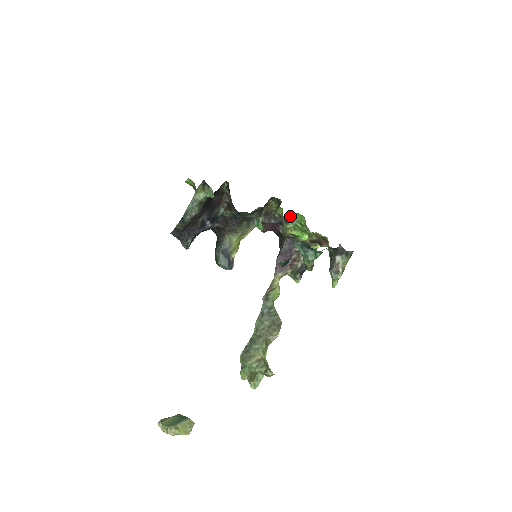
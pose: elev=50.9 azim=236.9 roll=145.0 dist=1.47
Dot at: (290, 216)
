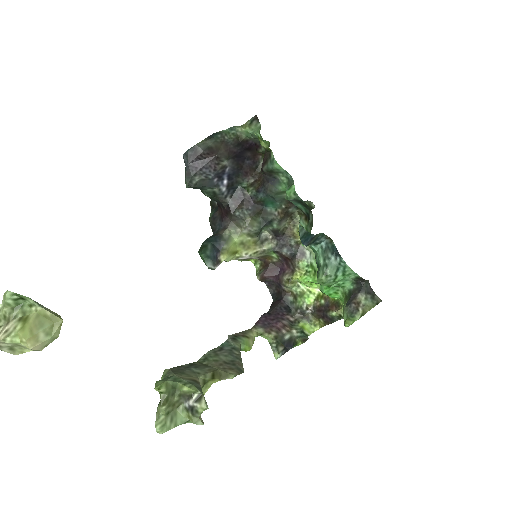
Dot at: occluded
